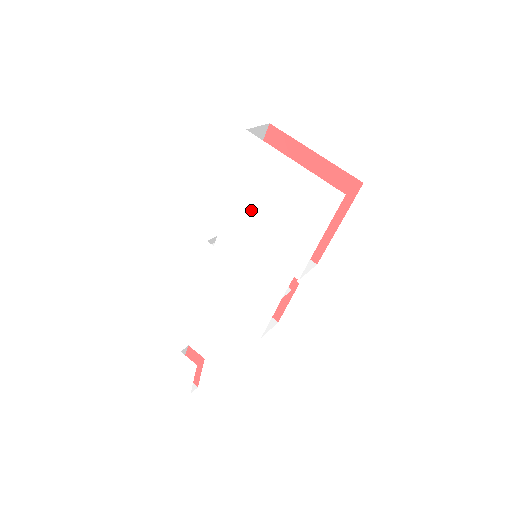
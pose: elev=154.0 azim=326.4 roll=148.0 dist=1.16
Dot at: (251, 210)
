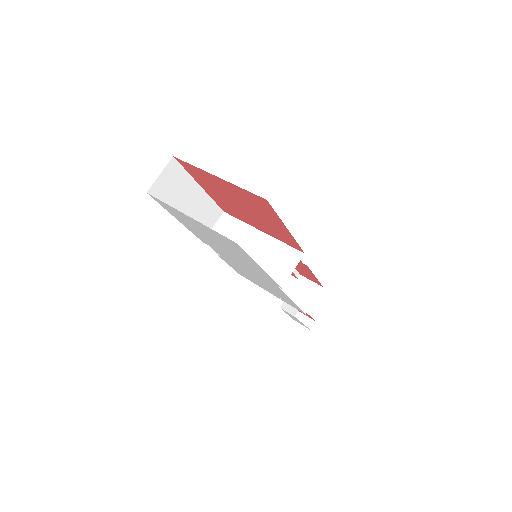
Dot at: (210, 241)
